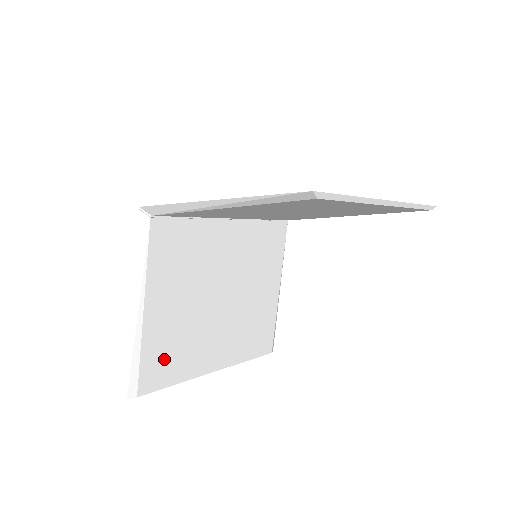
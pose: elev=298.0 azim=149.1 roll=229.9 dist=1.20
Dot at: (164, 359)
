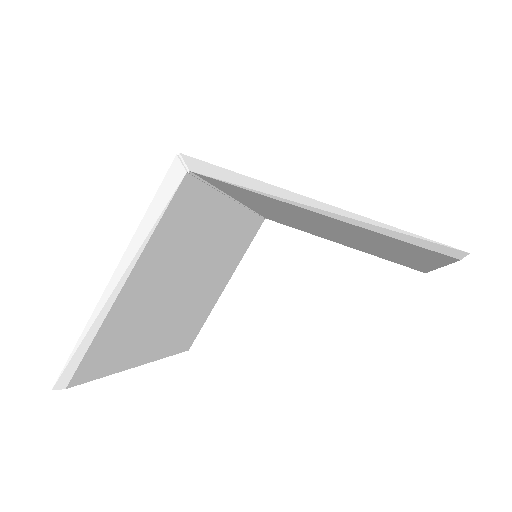
Dot at: (111, 345)
